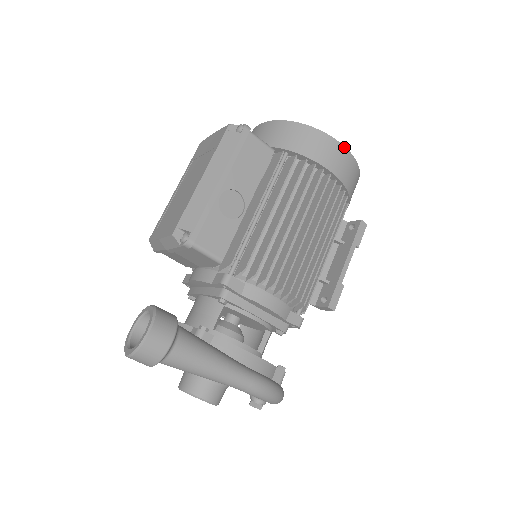
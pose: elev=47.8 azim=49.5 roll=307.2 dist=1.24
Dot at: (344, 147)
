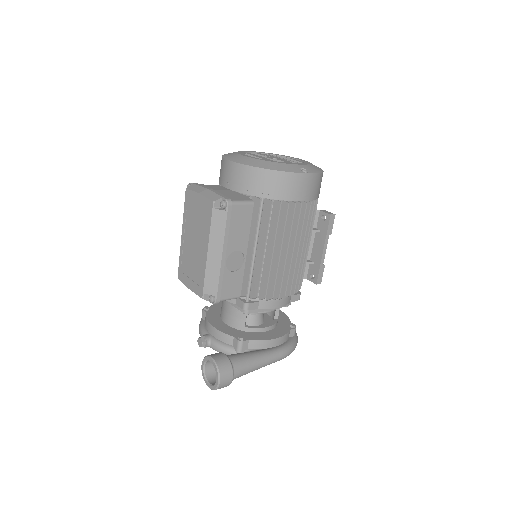
Dot at: (308, 174)
